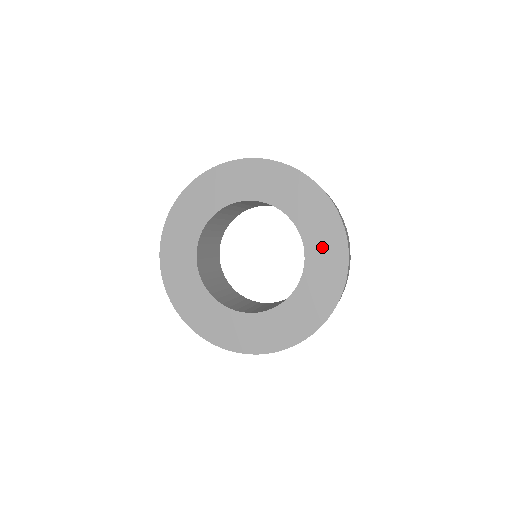
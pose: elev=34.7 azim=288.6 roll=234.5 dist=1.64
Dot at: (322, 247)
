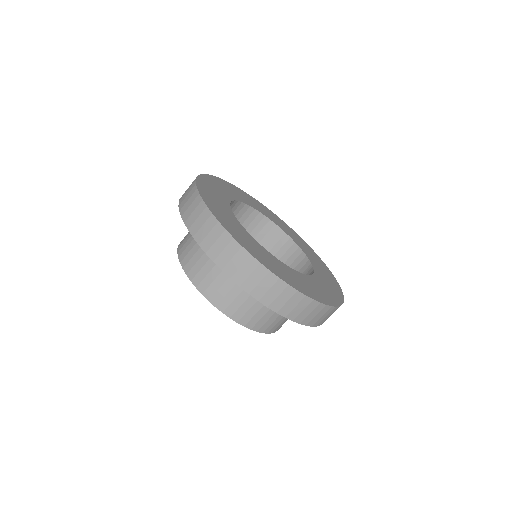
Dot at: (325, 275)
